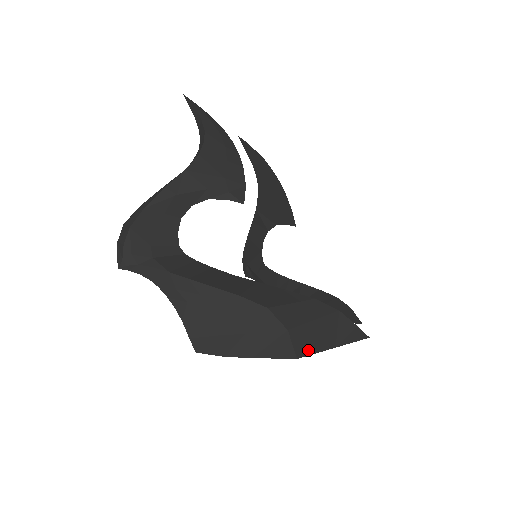
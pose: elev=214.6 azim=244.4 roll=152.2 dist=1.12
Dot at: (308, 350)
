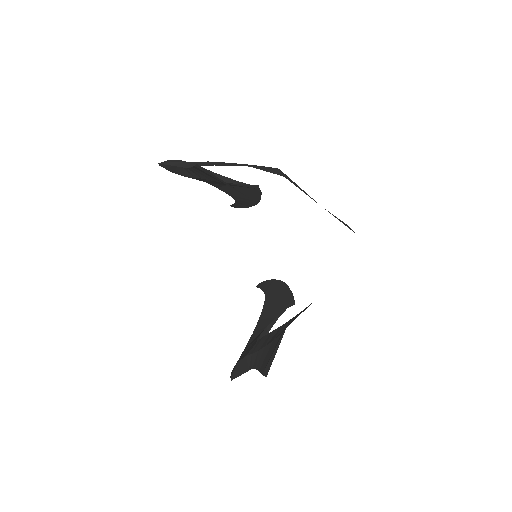
Dot at: (295, 185)
